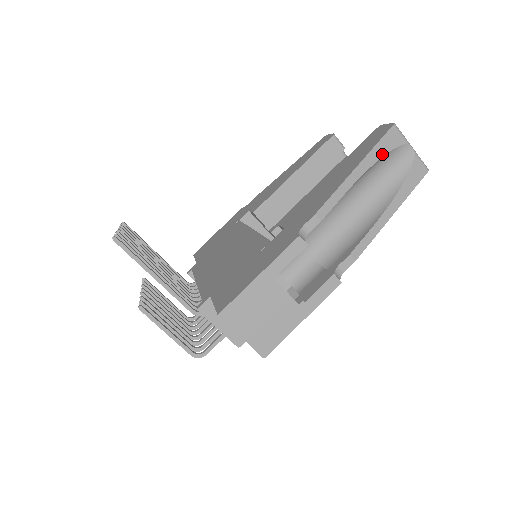
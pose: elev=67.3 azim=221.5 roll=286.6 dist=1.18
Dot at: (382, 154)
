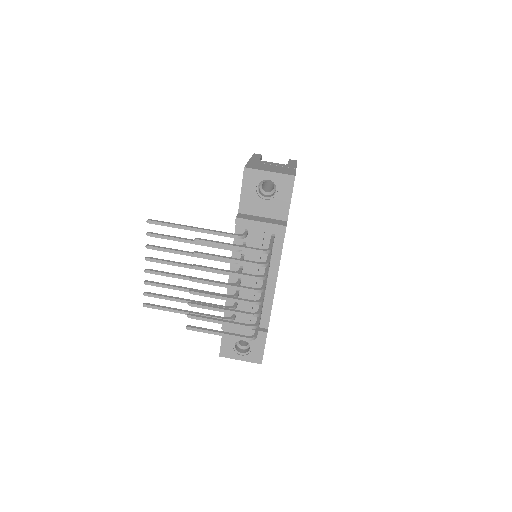
Dot at: occluded
